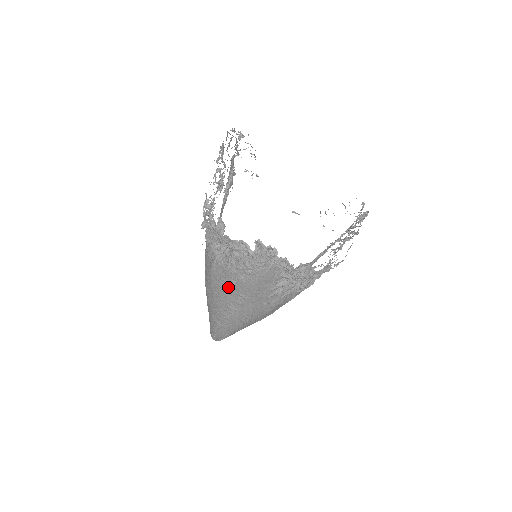
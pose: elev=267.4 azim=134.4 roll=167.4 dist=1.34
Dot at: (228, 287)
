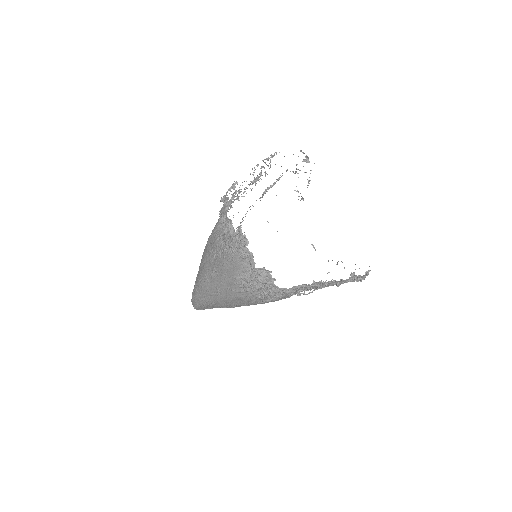
Dot at: (211, 257)
